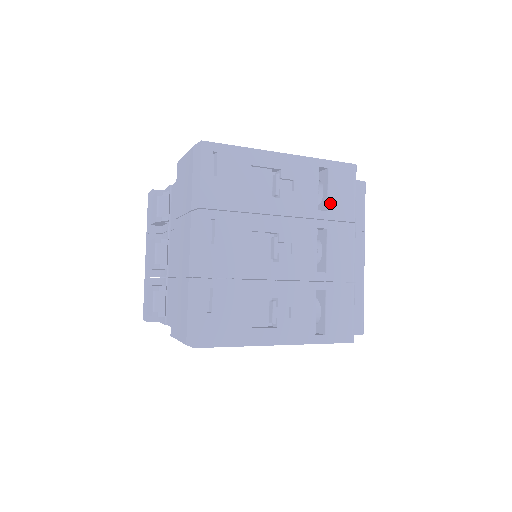
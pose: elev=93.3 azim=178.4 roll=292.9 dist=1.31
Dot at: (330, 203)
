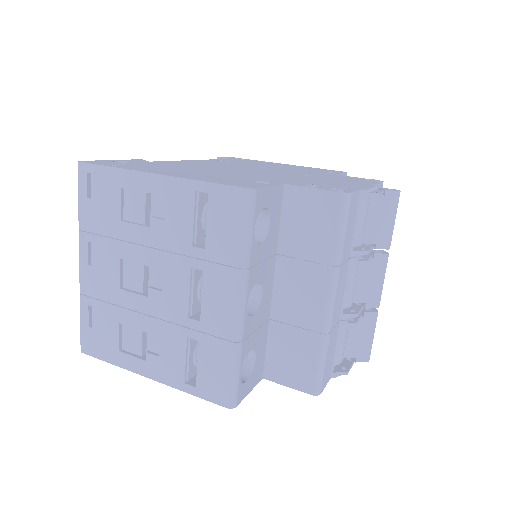
Dot at: (208, 239)
